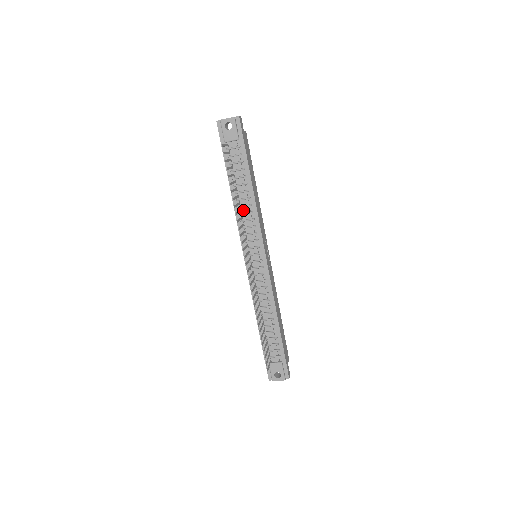
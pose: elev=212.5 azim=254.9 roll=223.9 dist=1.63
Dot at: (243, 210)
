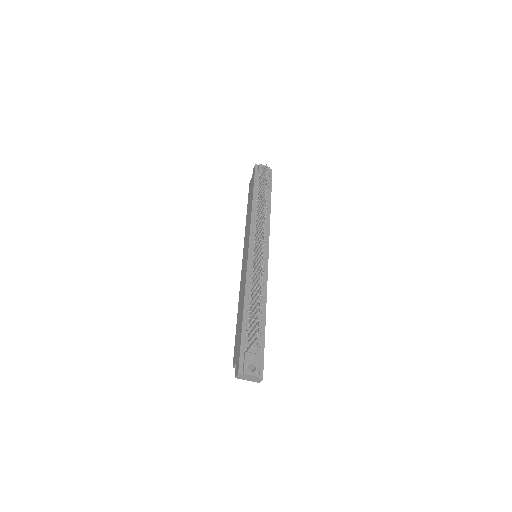
Dot at: (259, 217)
